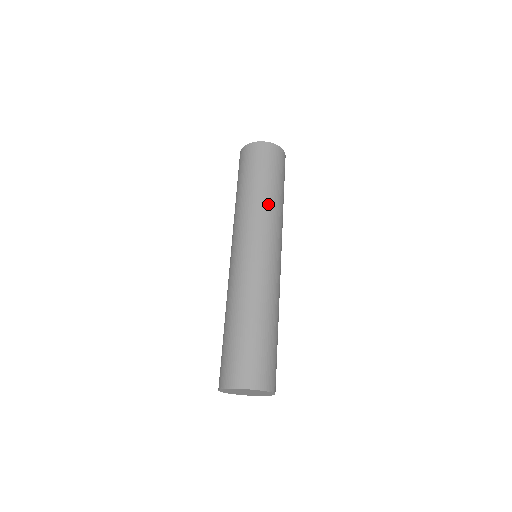
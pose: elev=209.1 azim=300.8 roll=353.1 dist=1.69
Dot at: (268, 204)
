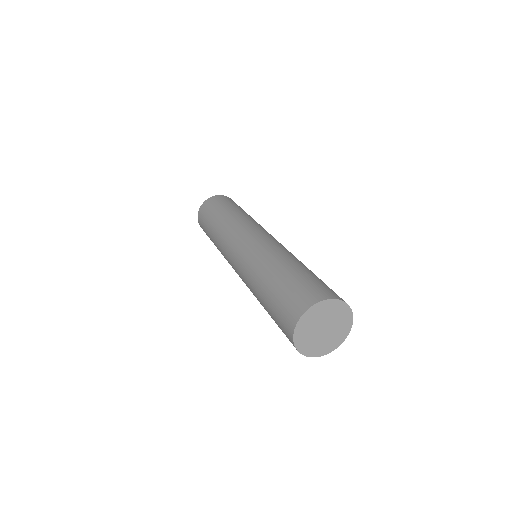
Dot at: occluded
